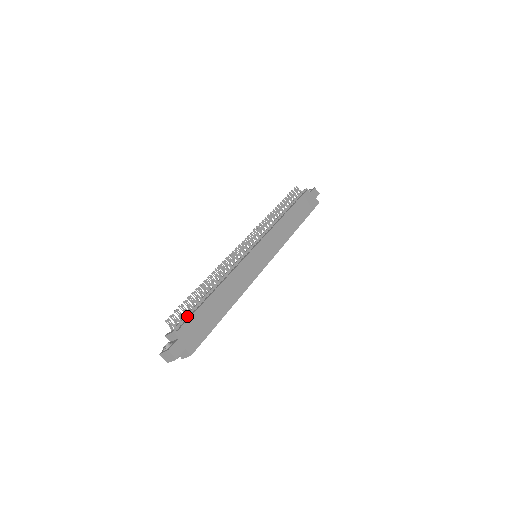
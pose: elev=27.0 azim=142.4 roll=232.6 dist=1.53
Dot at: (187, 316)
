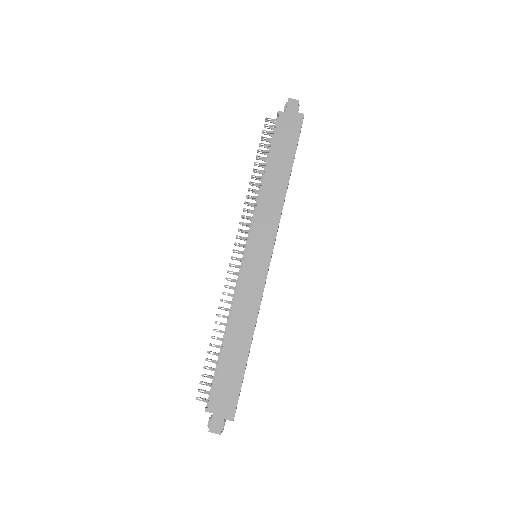
Dot at: (213, 381)
